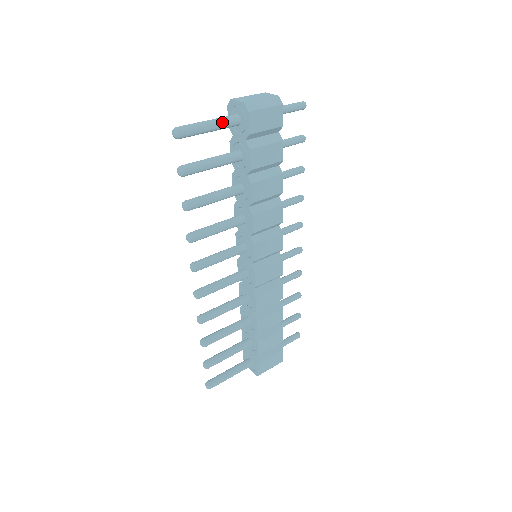
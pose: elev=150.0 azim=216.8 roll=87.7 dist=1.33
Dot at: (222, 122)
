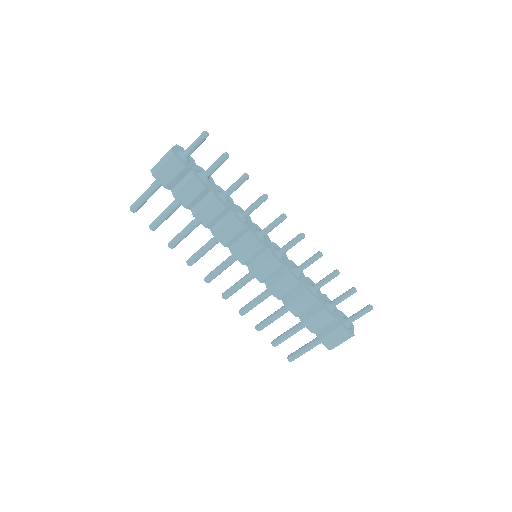
Dot at: (151, 188)
